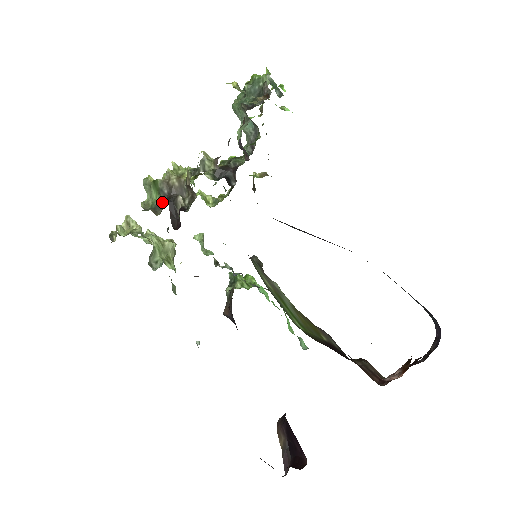
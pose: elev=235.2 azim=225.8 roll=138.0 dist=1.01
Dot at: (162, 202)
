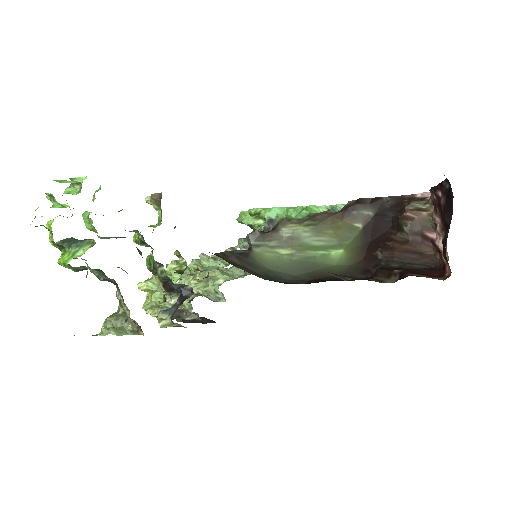
Dot at: occluded
